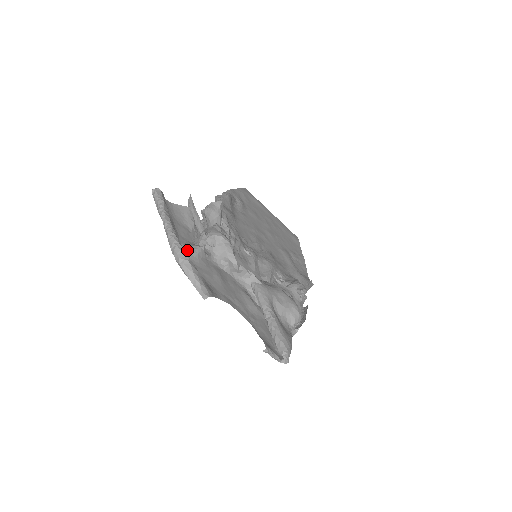
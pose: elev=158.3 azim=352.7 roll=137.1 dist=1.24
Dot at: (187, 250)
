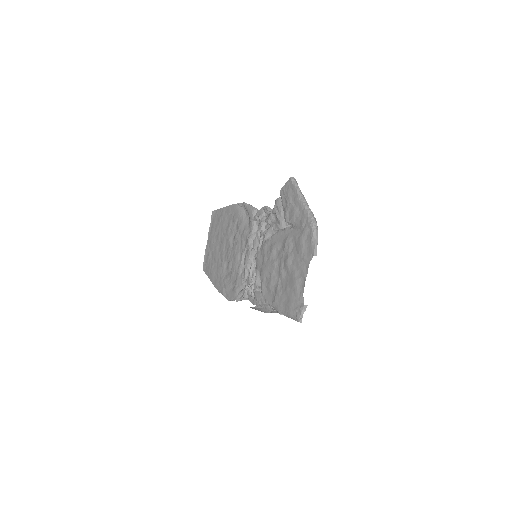
Dot at: (303, 224)
